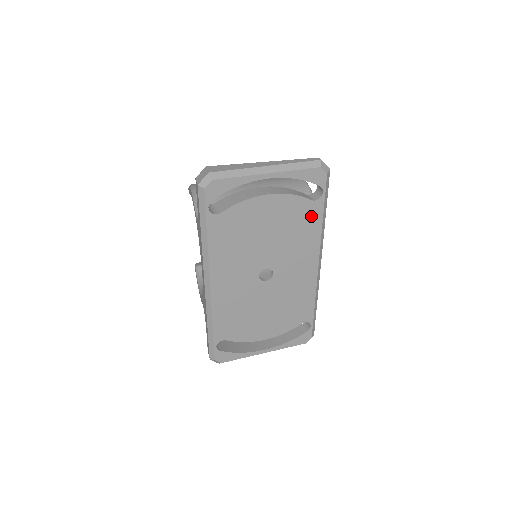
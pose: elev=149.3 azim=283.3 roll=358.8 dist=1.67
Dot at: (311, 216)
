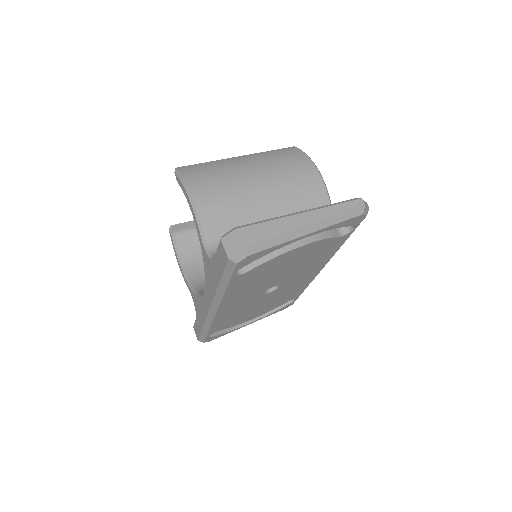
Dot at: (334, 245)
